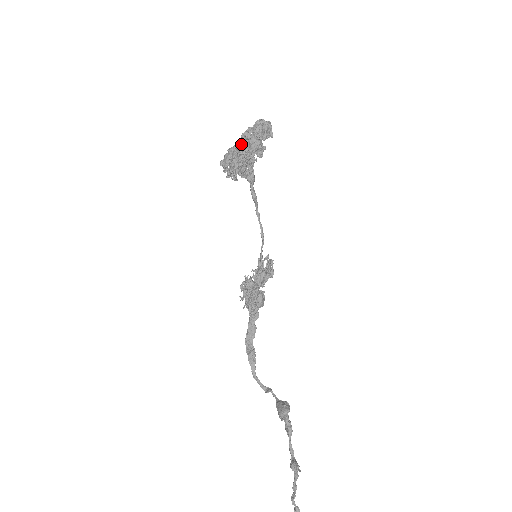
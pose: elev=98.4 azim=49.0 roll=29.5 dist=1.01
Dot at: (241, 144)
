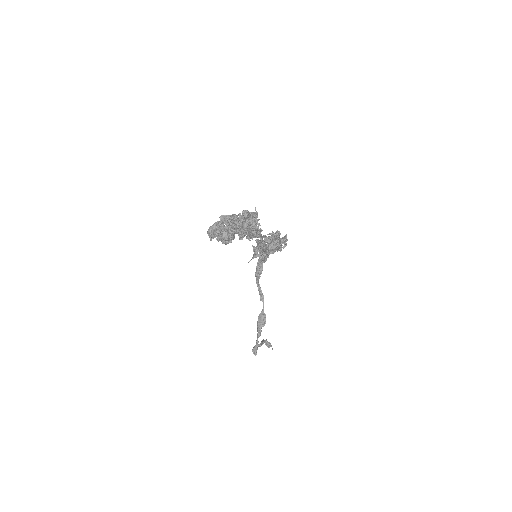
Dot at: (231, 224)
